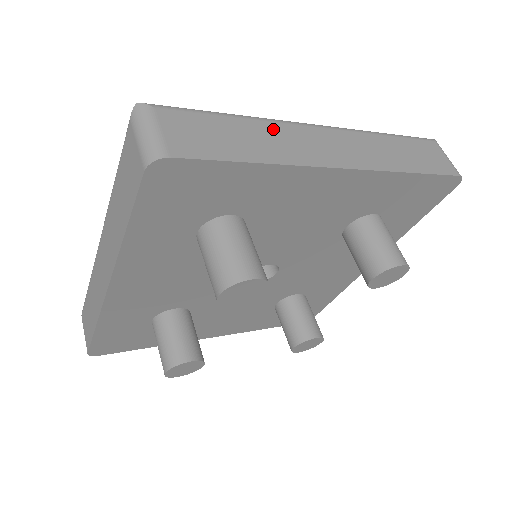
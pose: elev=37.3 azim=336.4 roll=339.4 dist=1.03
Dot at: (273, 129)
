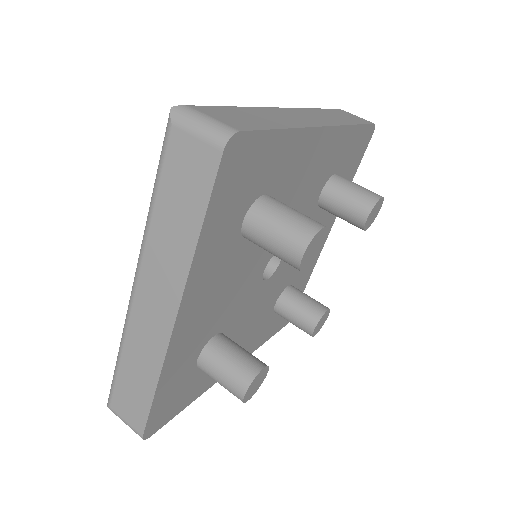
Dot at: (265, 111)
